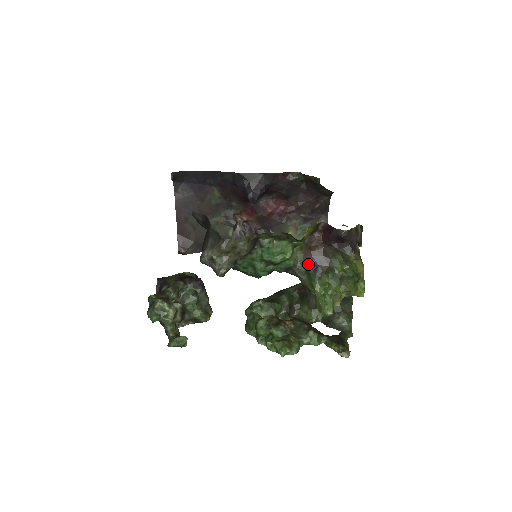
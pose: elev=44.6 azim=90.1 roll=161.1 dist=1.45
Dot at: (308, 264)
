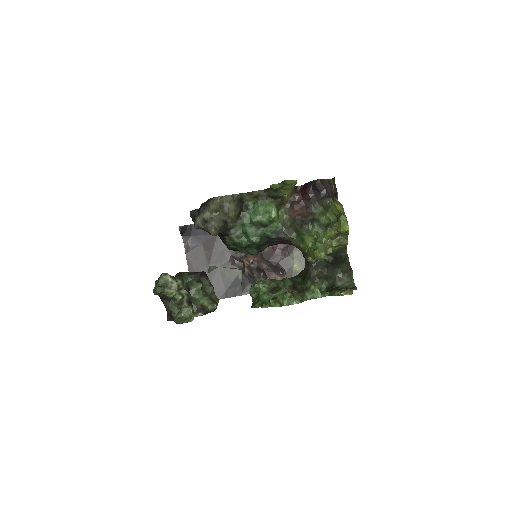
Dot at: (295, 222)
